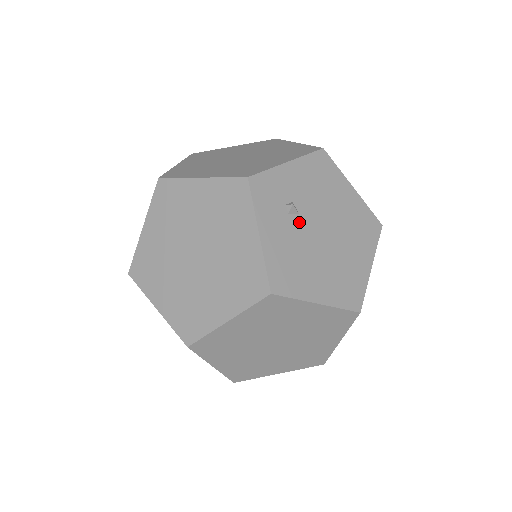
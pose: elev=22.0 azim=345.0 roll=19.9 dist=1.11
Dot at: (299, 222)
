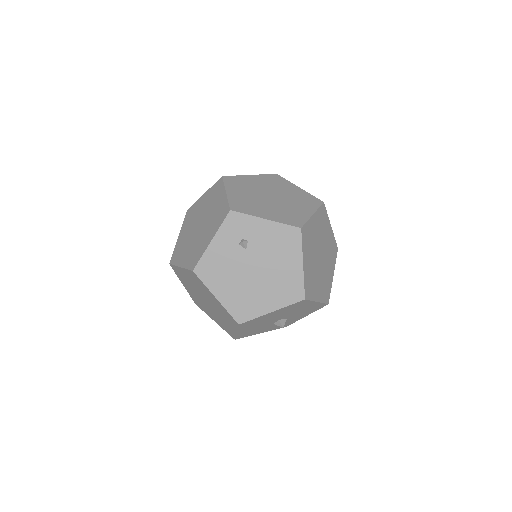
Dot at: (242, 253)
